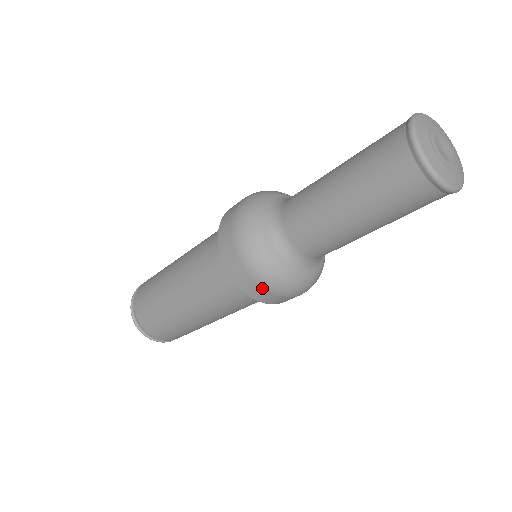
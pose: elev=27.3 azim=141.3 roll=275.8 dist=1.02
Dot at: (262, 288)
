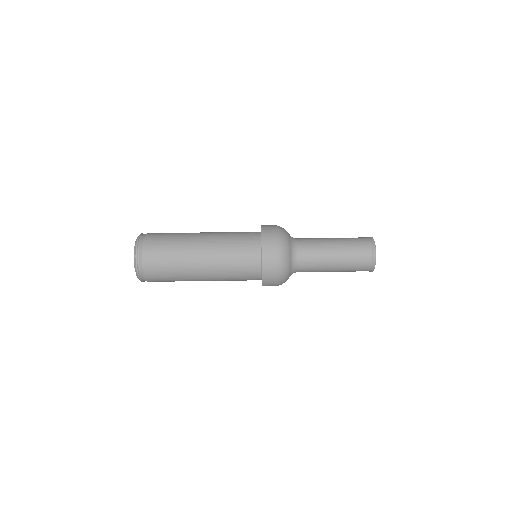
Dot at: occluded
